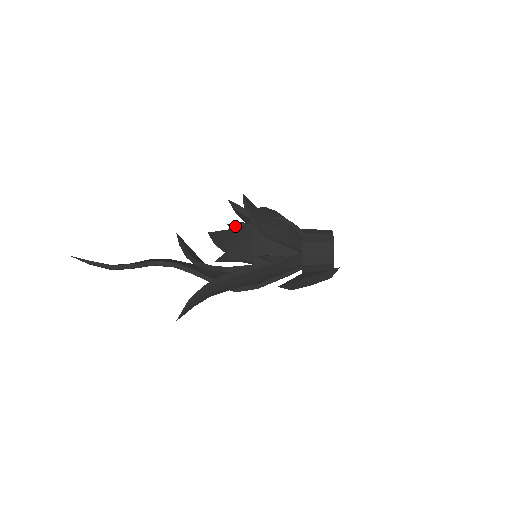
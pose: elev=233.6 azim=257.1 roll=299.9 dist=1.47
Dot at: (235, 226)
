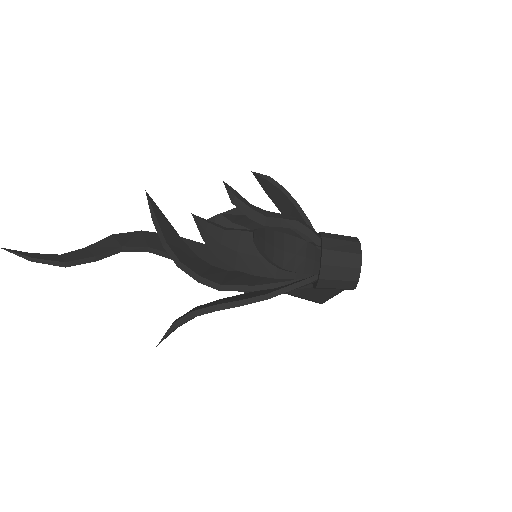
Dot at: (231, 215)
